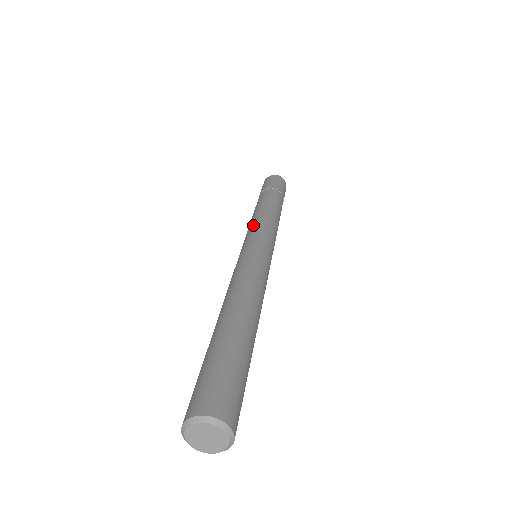
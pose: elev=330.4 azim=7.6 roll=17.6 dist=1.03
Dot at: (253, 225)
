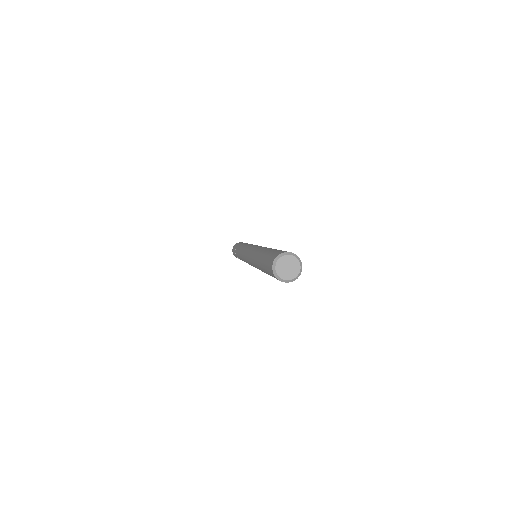
Dot at: occluded
